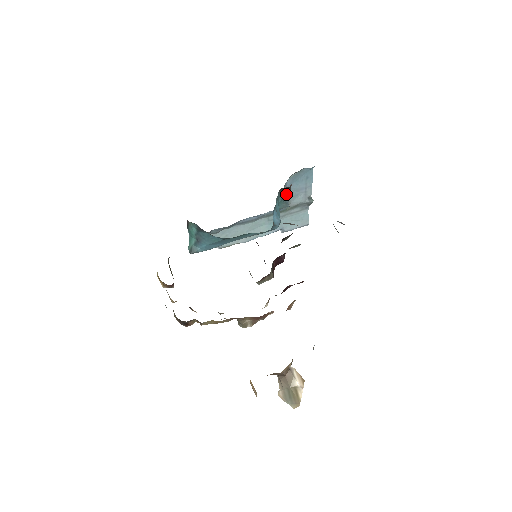
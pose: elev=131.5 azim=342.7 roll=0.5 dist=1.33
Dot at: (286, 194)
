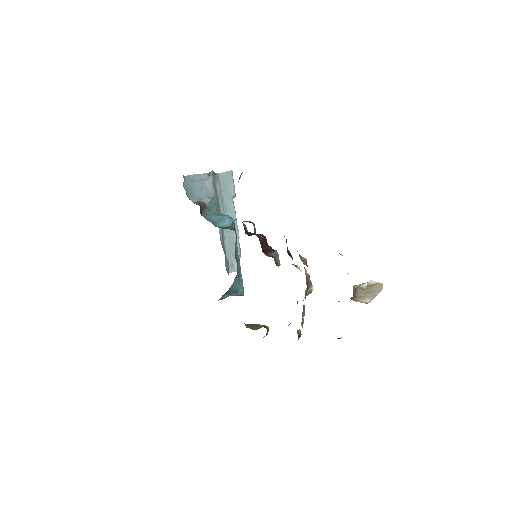
Dot at: (204, 201)
